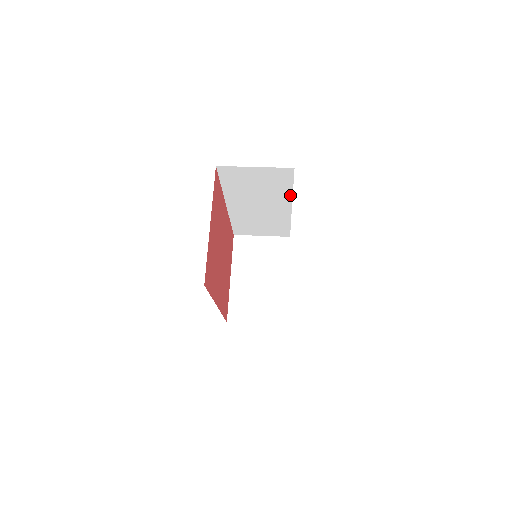
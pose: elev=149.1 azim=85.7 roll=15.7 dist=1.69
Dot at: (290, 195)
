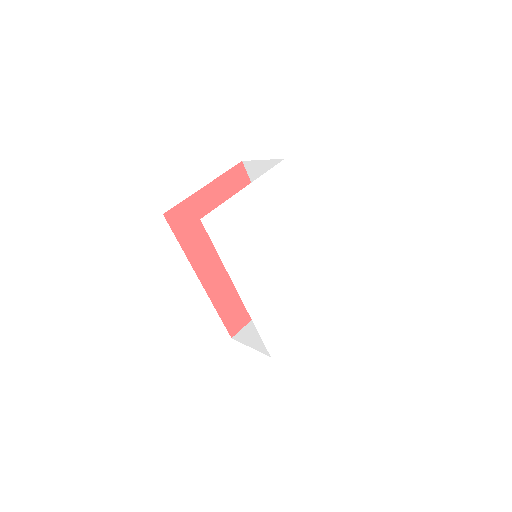
Dot at: (302, 206)
